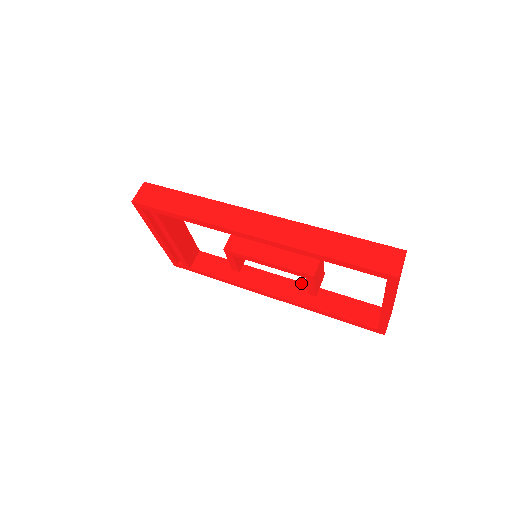
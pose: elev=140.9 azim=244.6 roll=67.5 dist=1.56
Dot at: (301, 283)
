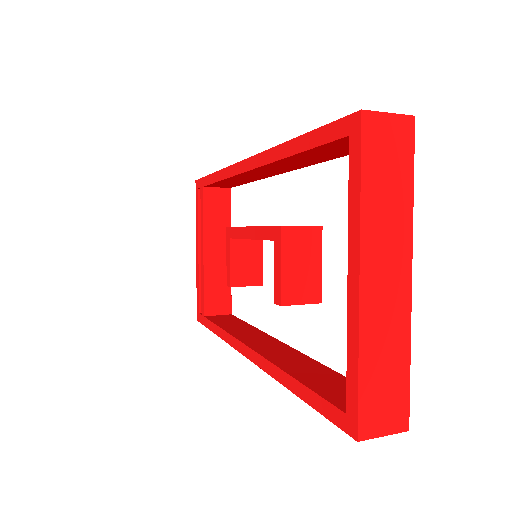
Dot at: (297, 351)
